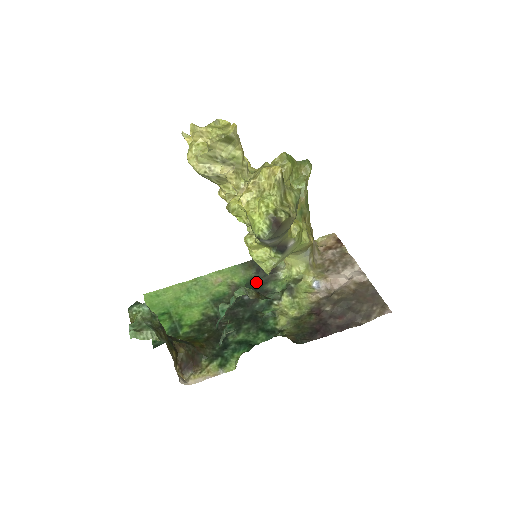
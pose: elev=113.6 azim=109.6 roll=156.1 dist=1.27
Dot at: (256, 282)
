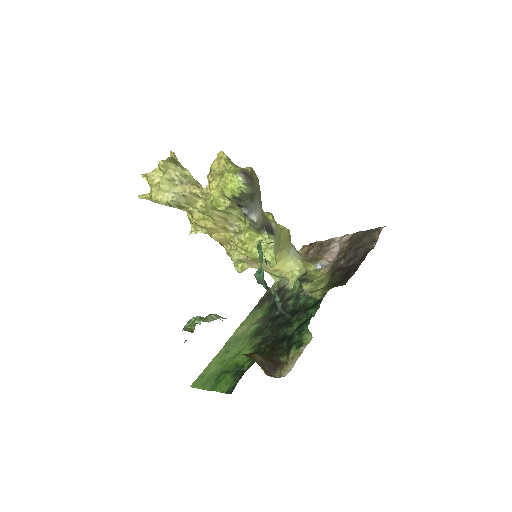
Dot at: (275, 303)
